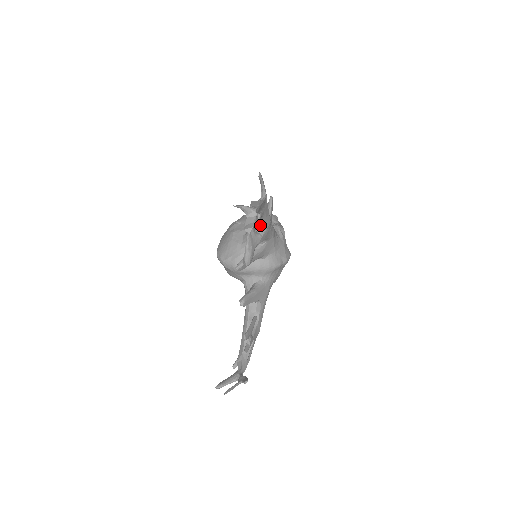
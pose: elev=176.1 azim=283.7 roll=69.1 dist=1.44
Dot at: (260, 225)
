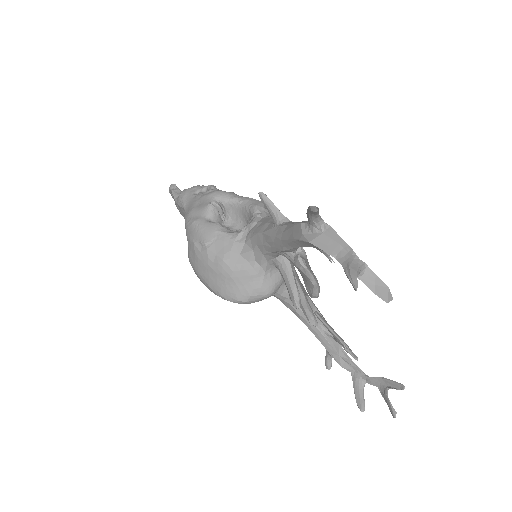
Dot at: occluded
